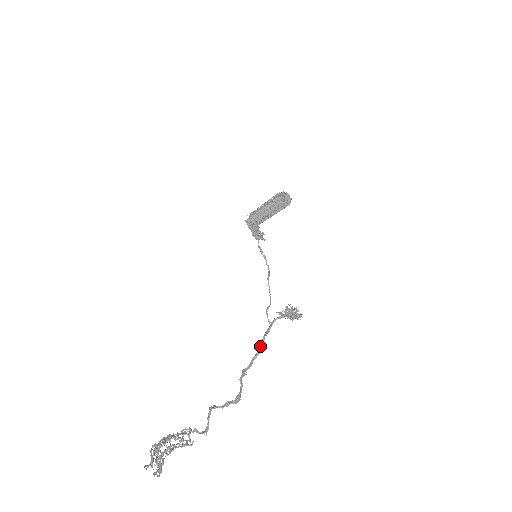
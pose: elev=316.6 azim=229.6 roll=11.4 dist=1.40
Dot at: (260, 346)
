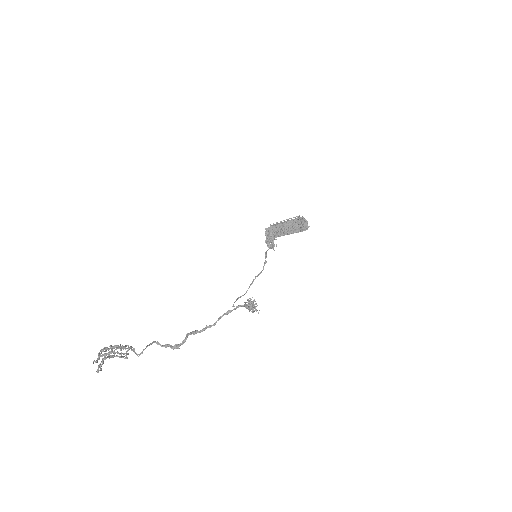
Dot at: (217, 320)
